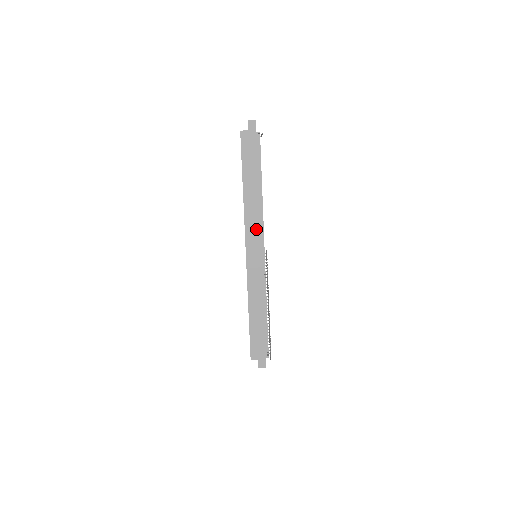
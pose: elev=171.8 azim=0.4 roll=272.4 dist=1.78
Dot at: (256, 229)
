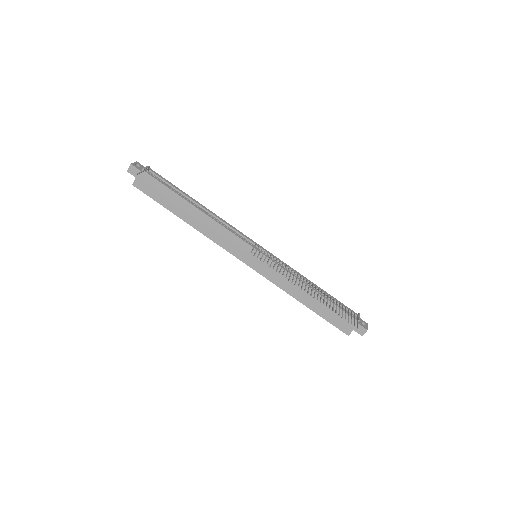
Dot at: (229, 239)
